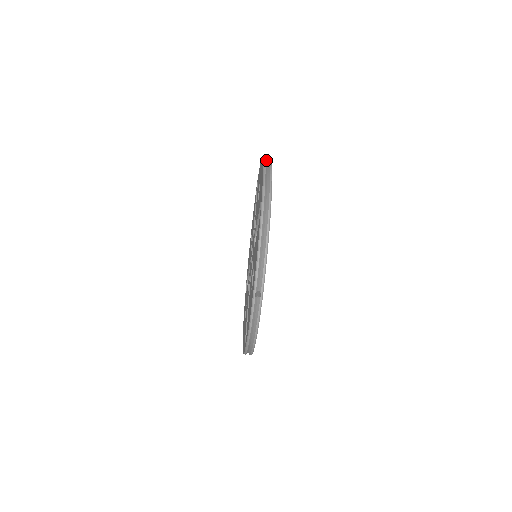
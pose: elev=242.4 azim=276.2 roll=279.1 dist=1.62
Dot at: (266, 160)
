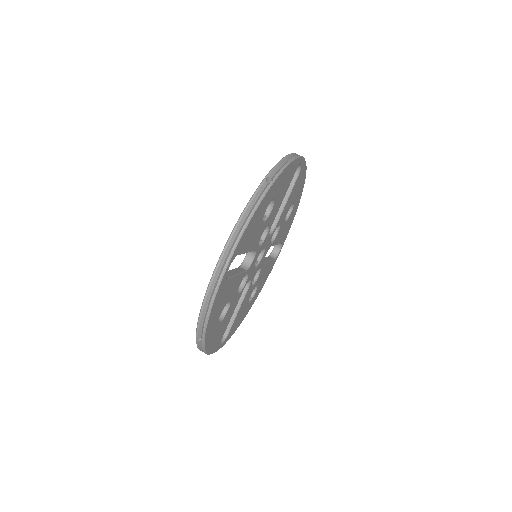
Dot at: occluded
